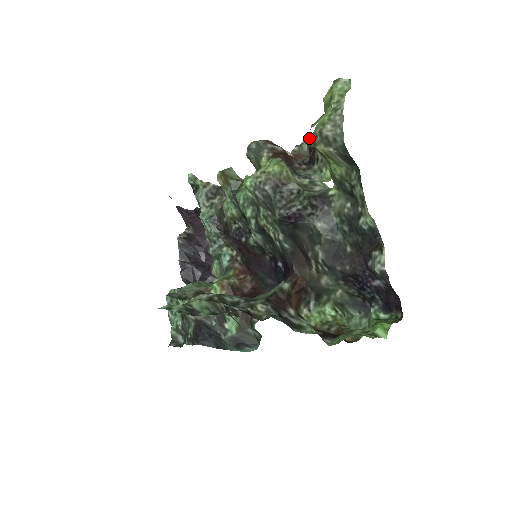
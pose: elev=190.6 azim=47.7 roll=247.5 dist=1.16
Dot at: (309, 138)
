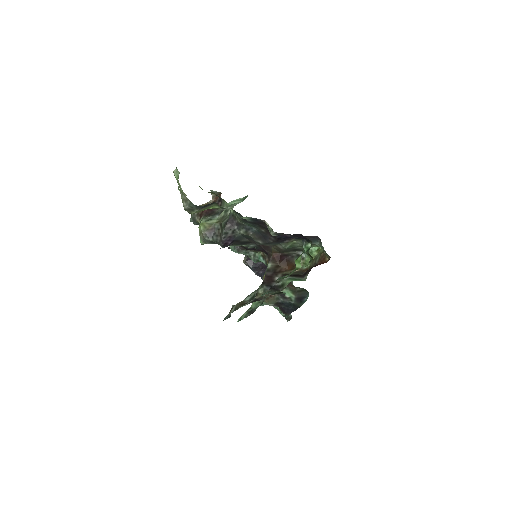
Dot at: occluded
